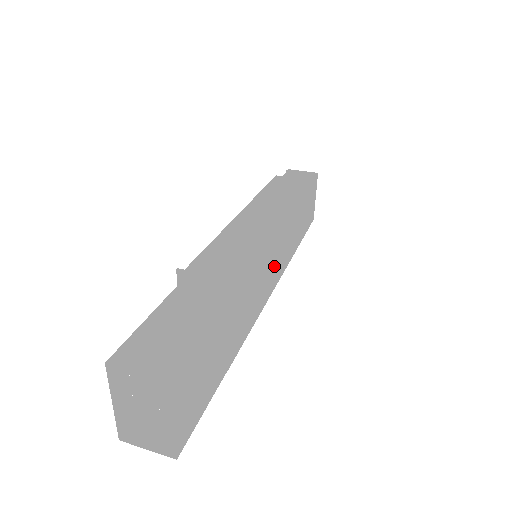
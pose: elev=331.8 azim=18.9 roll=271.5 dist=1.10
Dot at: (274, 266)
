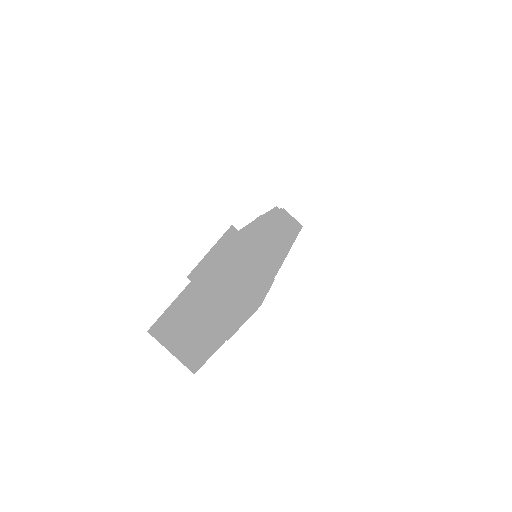
Dot at: occluded
